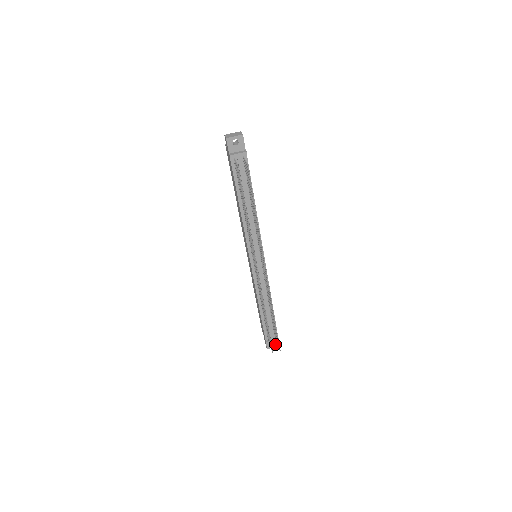
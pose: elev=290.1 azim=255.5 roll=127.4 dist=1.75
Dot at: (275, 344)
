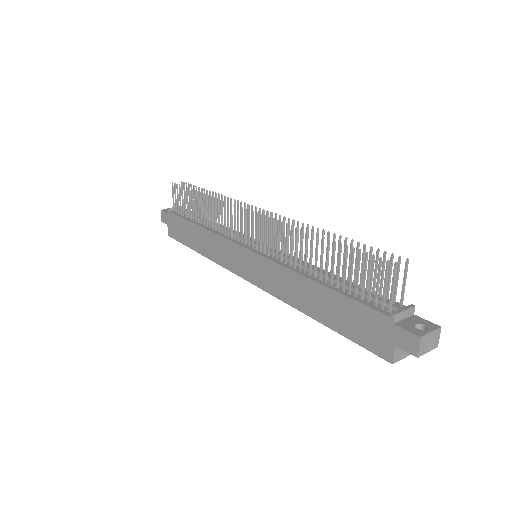
Dot at: (426, 327)
